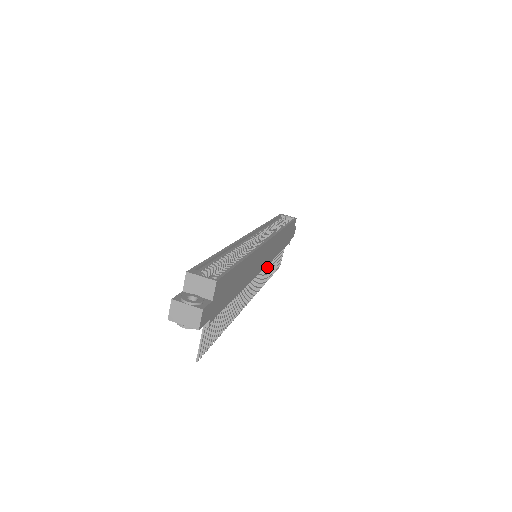
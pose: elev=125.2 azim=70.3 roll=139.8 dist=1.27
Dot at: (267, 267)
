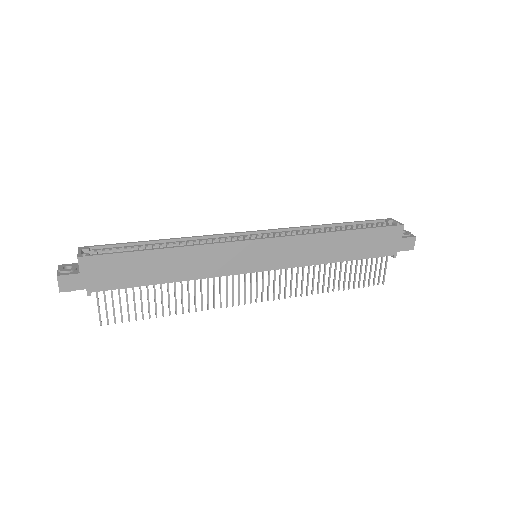
Dot at: (307, 274)
